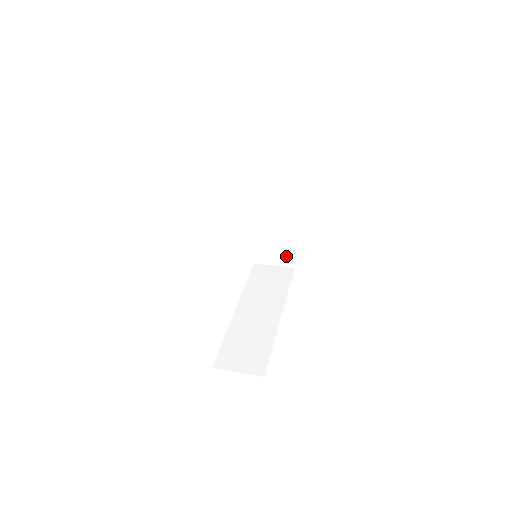
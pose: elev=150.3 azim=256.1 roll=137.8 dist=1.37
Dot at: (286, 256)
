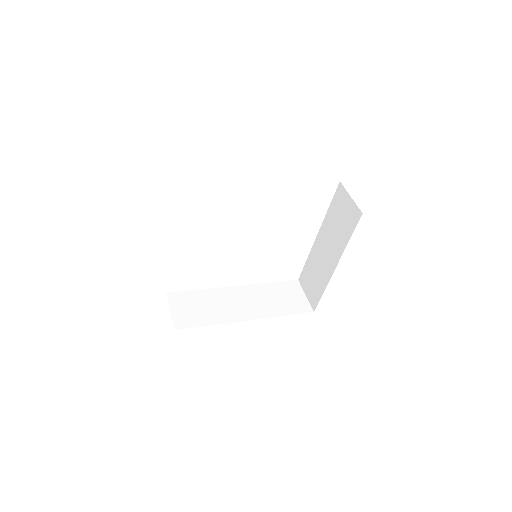
Dot at: (315, 296)
